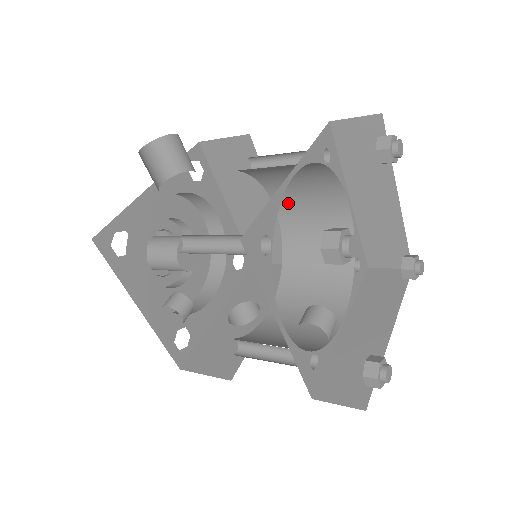
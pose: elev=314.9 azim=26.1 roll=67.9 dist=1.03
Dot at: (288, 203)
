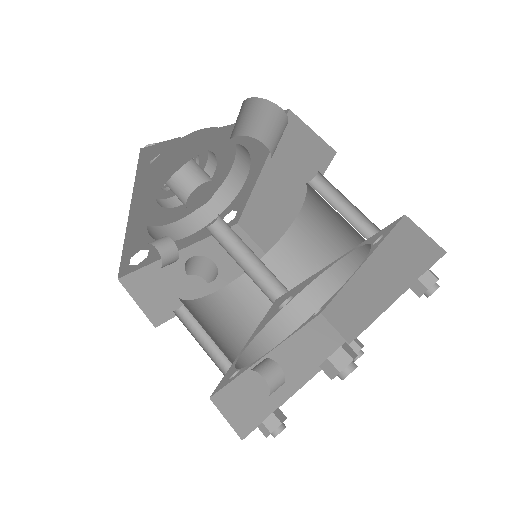
Dot at: (311, 223)
